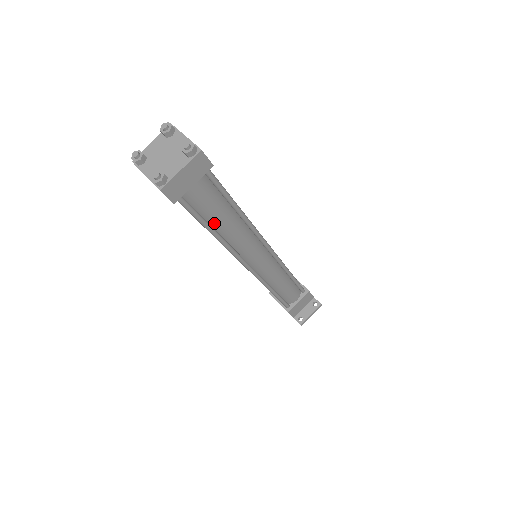
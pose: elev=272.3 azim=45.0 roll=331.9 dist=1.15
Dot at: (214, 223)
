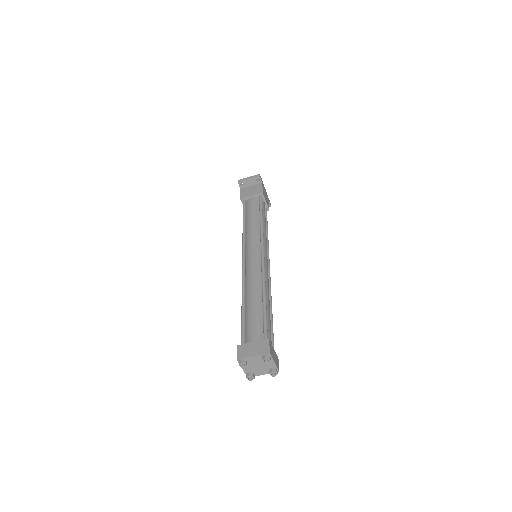
Dot at: occluded
